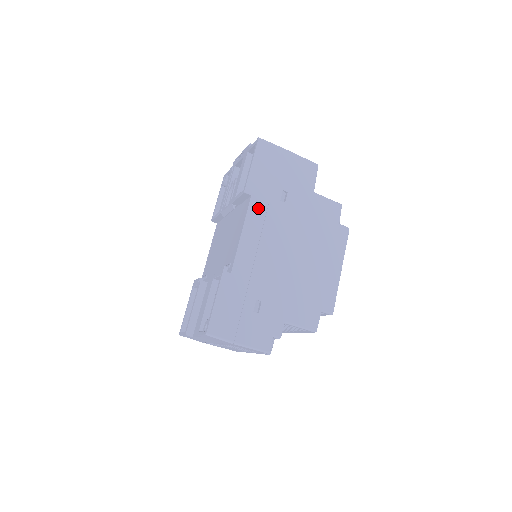
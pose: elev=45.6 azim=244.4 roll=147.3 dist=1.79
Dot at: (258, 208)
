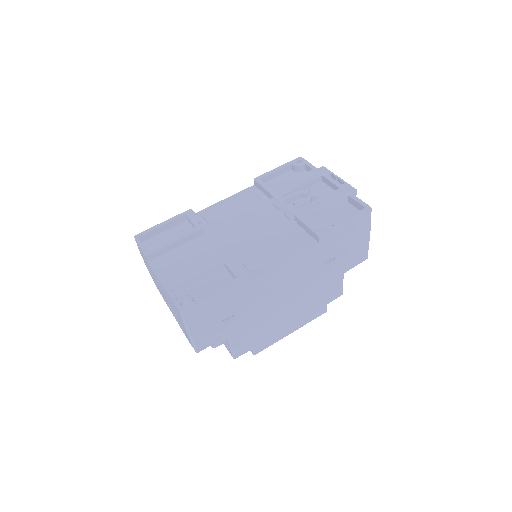
Dot at: (311, 256)
